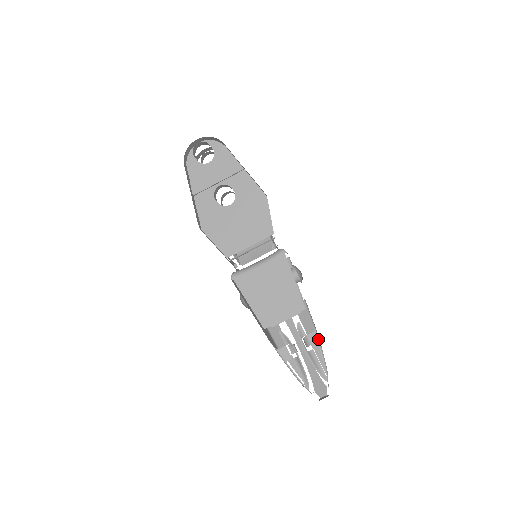
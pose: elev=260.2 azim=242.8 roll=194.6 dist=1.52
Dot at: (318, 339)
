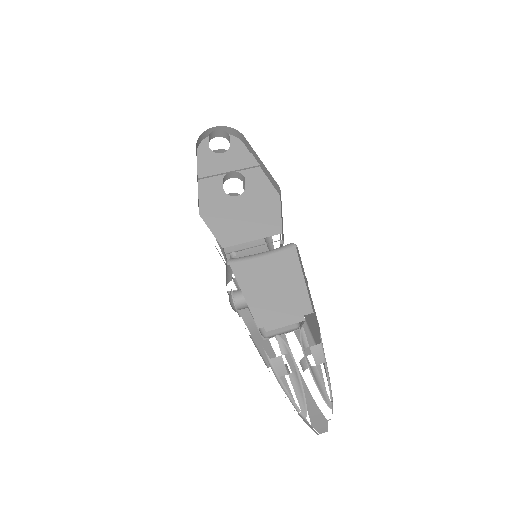
Dot at: (324, 354)
